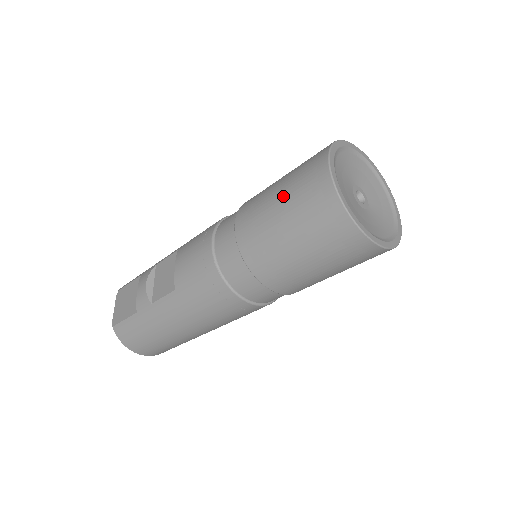
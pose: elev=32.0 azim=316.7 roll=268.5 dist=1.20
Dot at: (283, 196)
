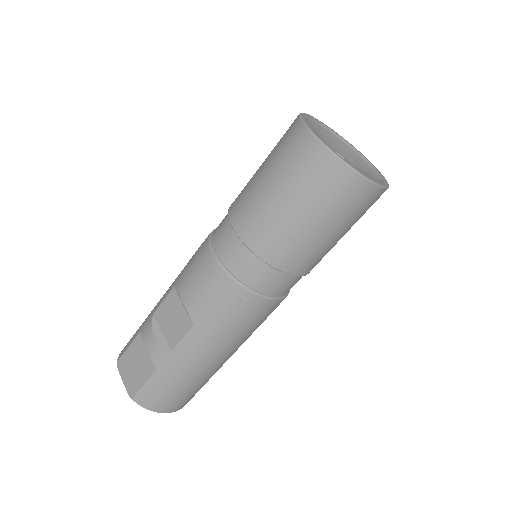
Dot at: (277, 181)
